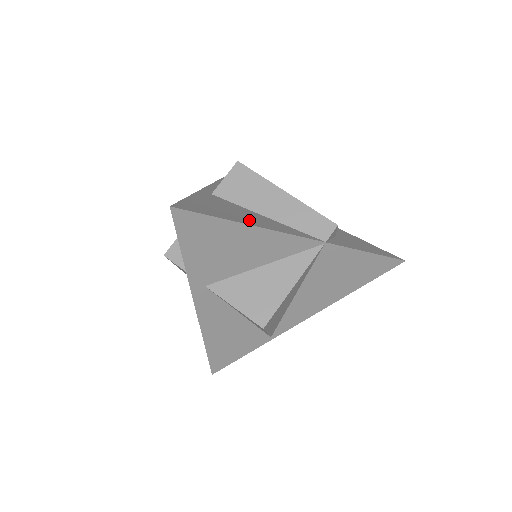
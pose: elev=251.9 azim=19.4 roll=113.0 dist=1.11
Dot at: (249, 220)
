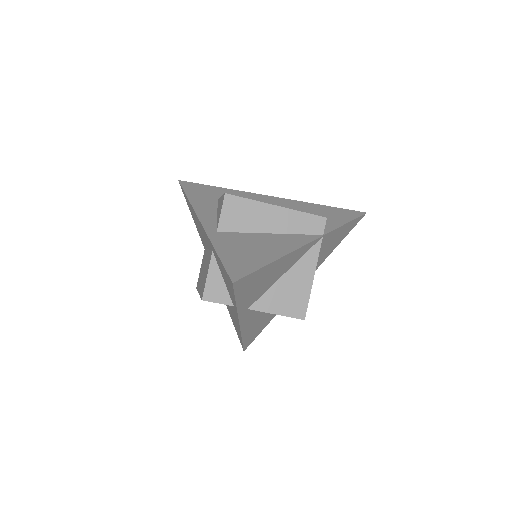
Dot at: (272, 251)
